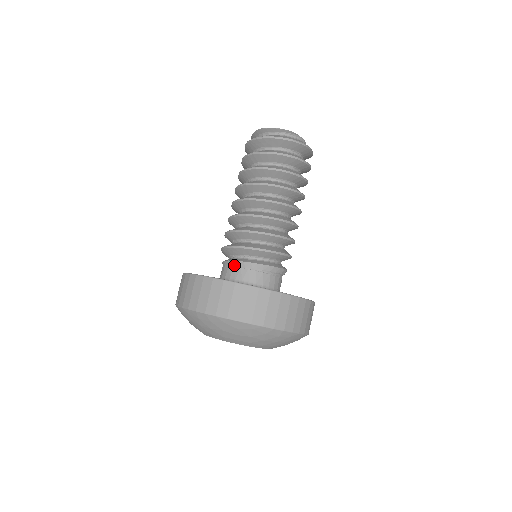
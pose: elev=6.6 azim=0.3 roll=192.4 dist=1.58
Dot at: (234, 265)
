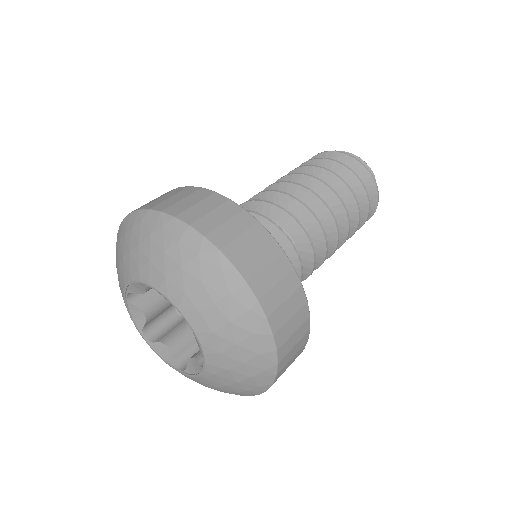
Dot at: occluded
